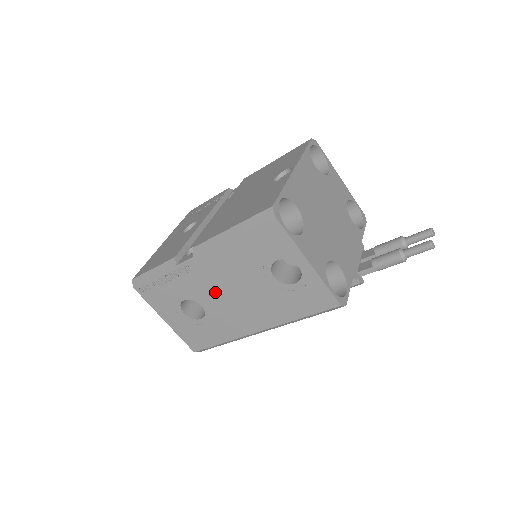
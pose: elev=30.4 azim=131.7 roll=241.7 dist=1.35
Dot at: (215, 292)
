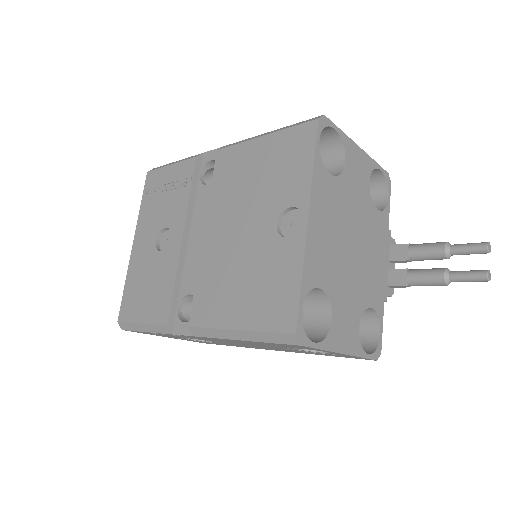
Dot at: (224, 342)
